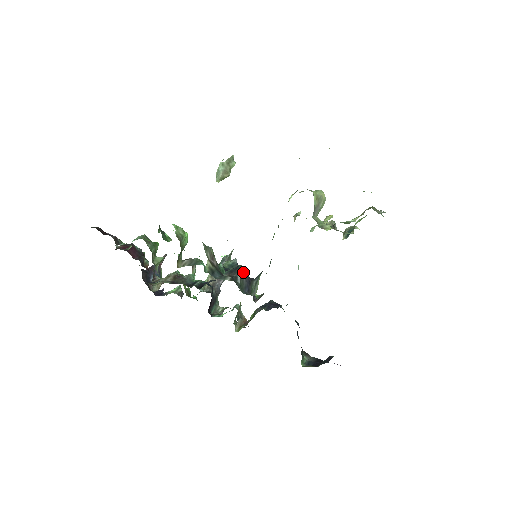
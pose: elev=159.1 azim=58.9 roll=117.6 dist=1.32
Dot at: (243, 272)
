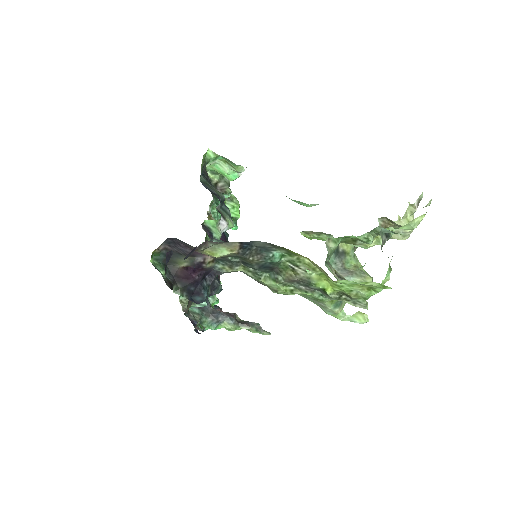
Dot at: (222, 196)
